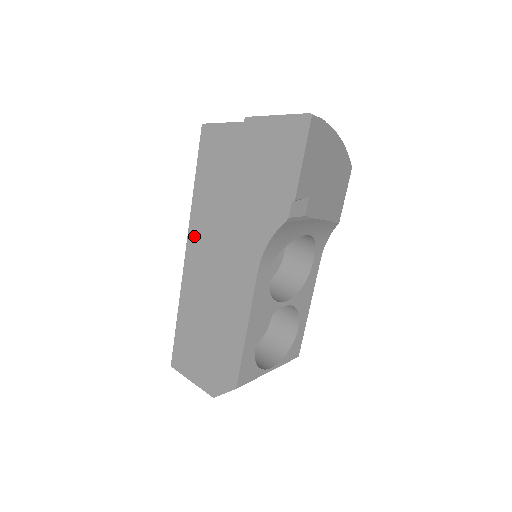
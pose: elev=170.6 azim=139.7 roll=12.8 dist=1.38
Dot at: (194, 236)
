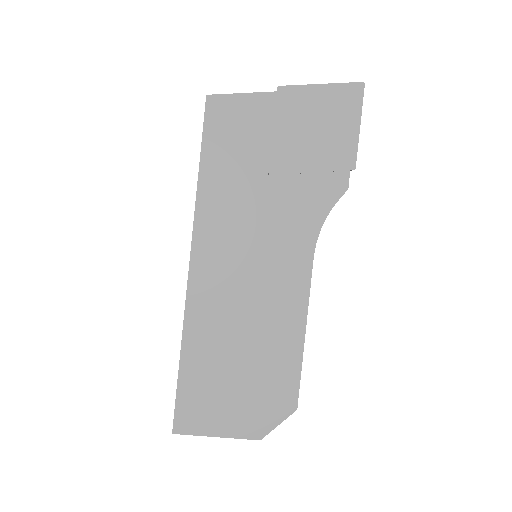
Dot at: (205, 236)
